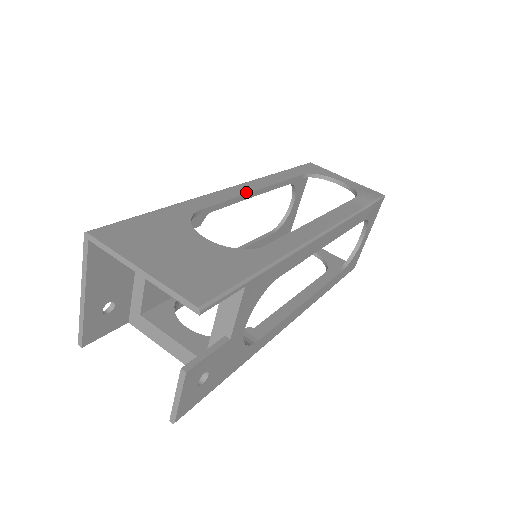
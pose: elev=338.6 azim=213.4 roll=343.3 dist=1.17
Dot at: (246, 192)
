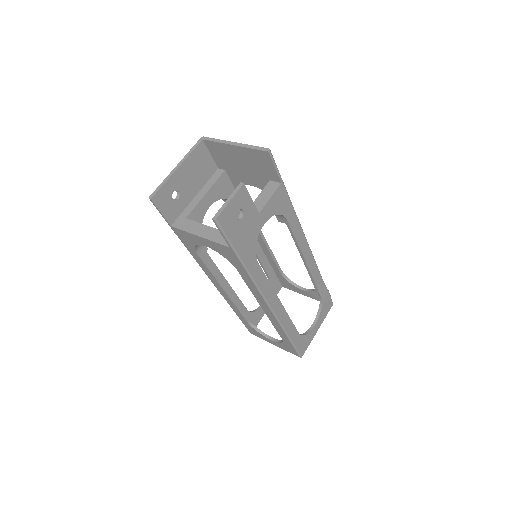
Dot at: occluded
